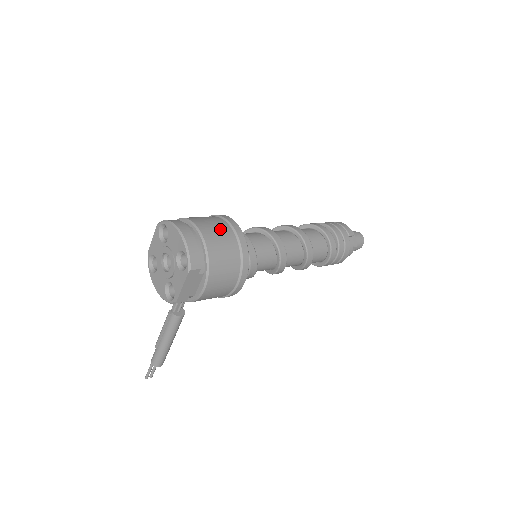
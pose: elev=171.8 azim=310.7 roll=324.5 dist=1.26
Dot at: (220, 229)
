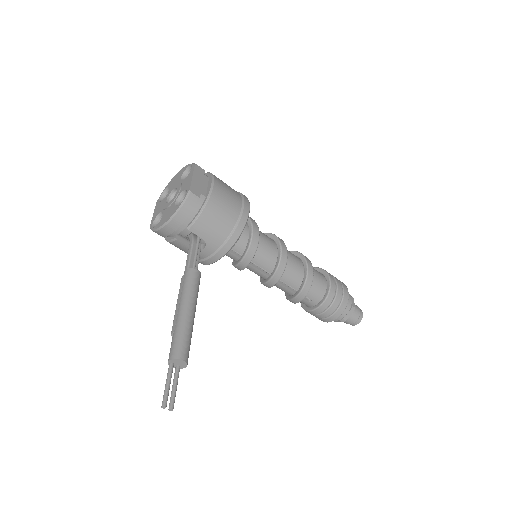
Dot at: occluded
